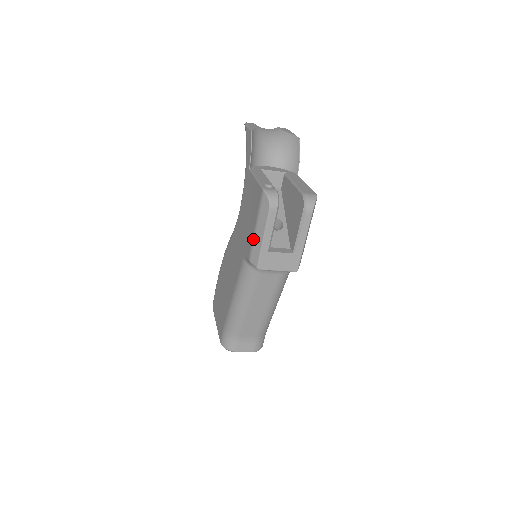
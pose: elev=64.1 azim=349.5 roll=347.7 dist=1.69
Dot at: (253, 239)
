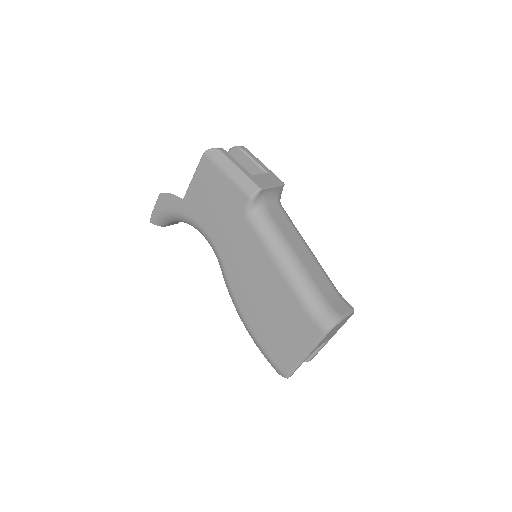
Dot at: (234, 182)
